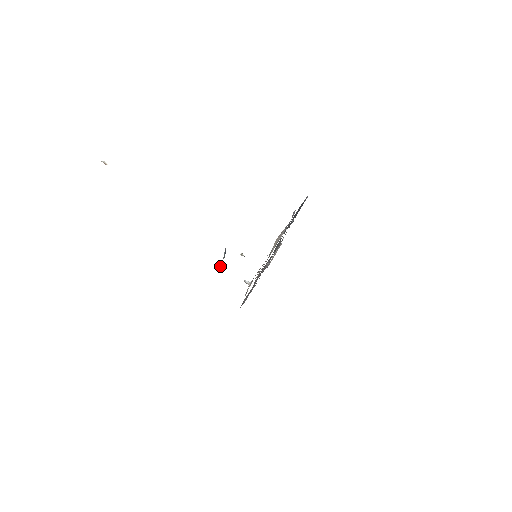
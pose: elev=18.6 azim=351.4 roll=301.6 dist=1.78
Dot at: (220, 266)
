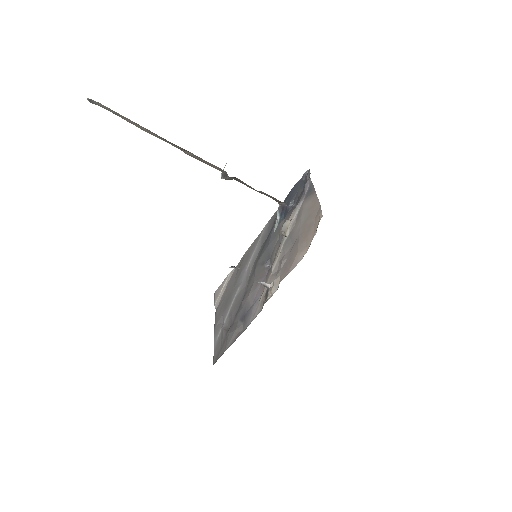
Dot at: (233, 266)
